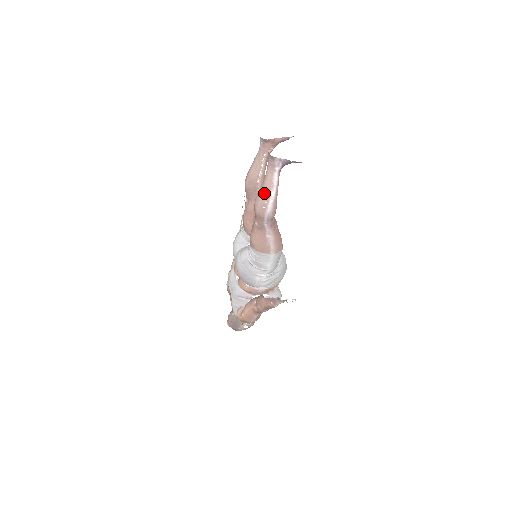
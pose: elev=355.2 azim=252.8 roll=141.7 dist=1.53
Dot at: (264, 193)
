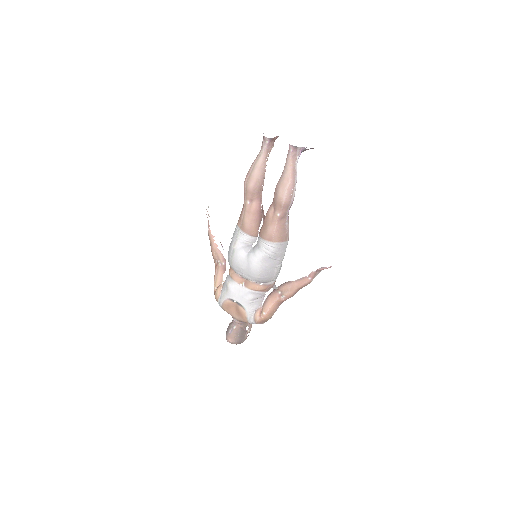
Dot at: (290, 182)
